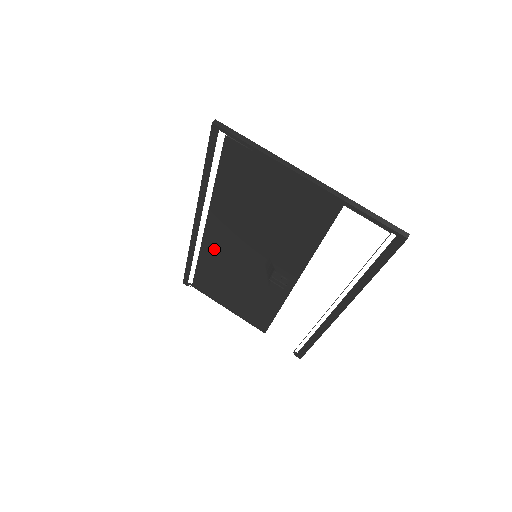
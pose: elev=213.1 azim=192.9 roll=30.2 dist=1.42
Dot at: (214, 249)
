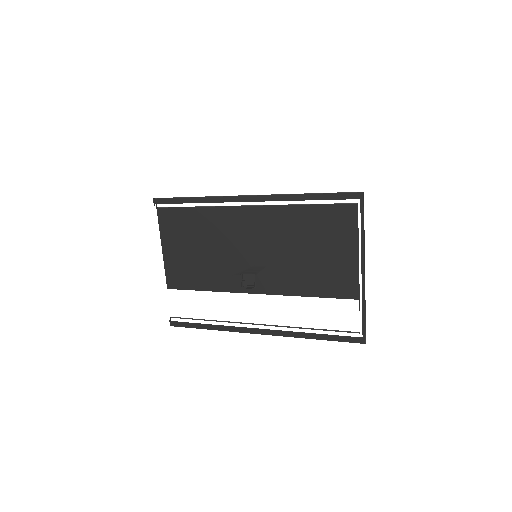
Dot at: (230, 219)
